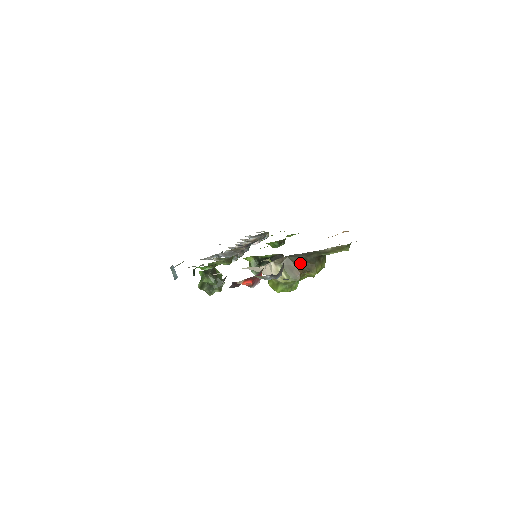
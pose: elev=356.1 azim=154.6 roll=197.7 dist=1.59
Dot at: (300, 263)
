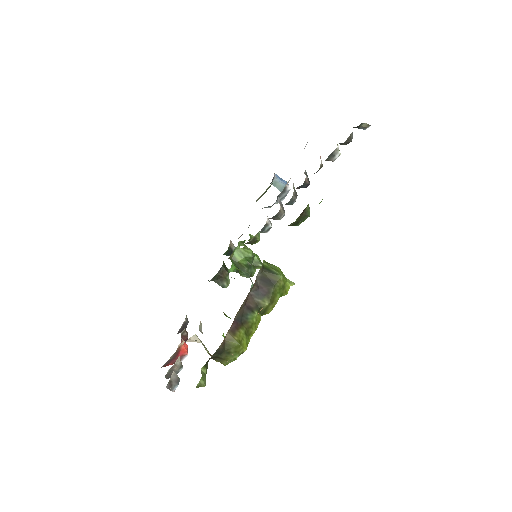
Dot at: occluded
